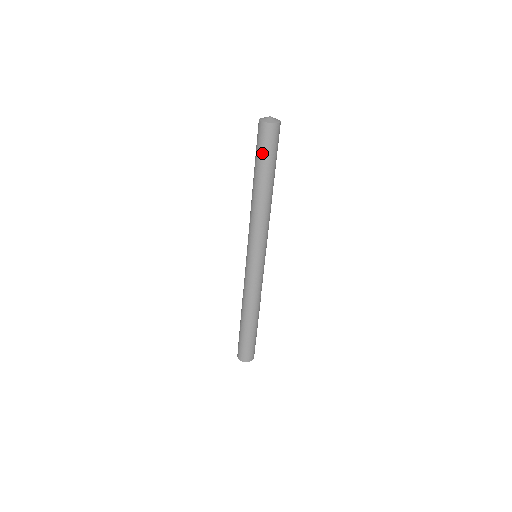
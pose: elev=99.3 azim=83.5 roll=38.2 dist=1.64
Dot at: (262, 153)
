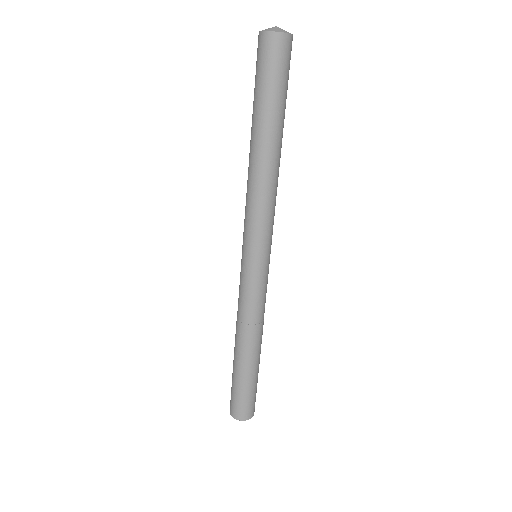
Dot at: (265, 84)
